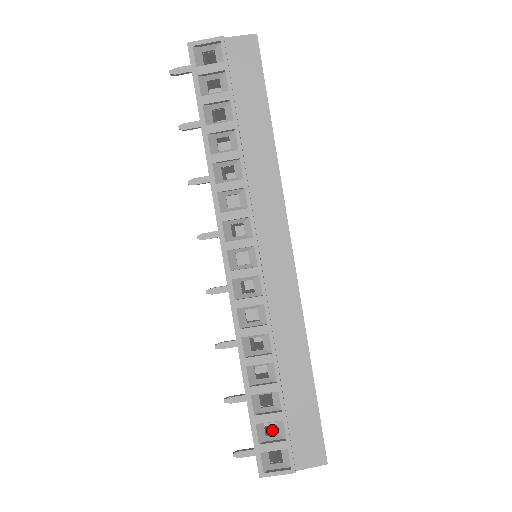
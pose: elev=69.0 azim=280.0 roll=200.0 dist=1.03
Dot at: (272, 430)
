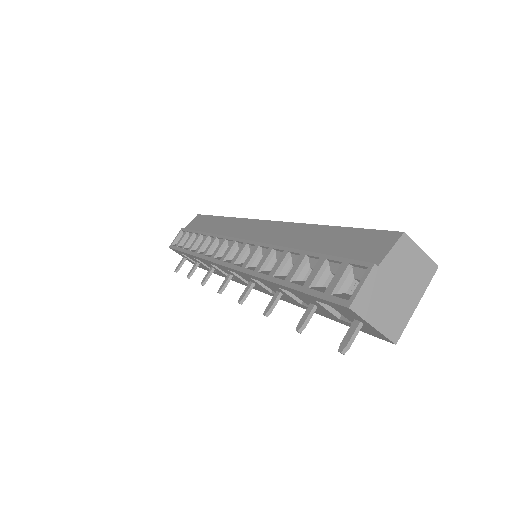
Dot at: occluded
